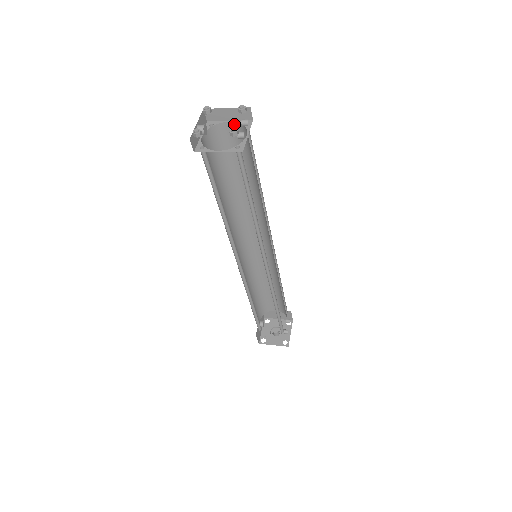
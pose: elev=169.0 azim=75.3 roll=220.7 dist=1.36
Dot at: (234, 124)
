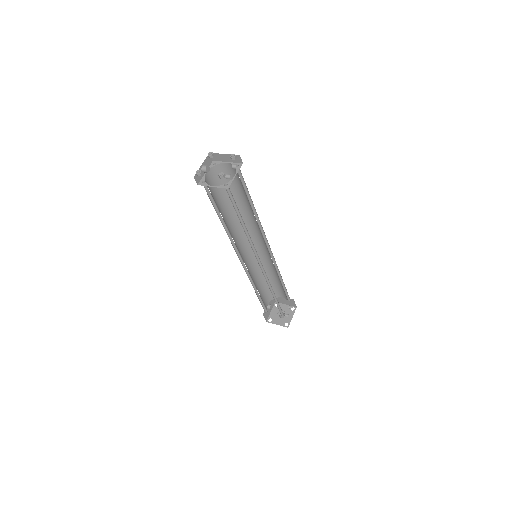
Dot at: (230, 165)
